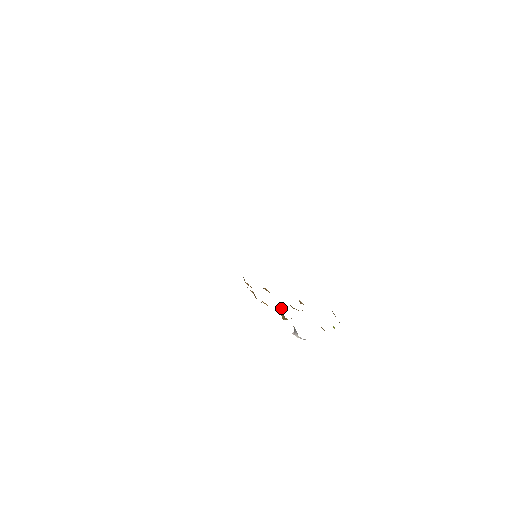
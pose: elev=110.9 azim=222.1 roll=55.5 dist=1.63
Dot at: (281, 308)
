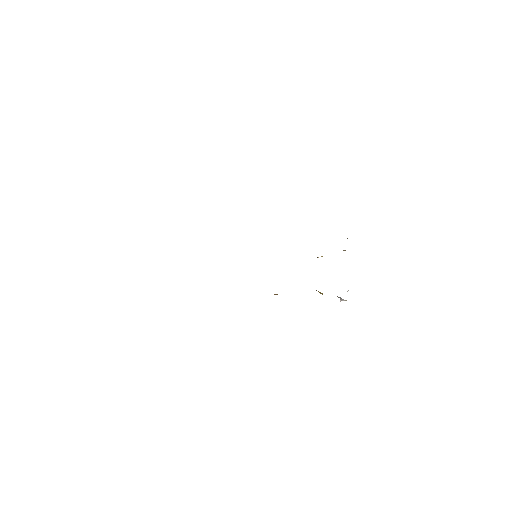
Dot at: occluded
